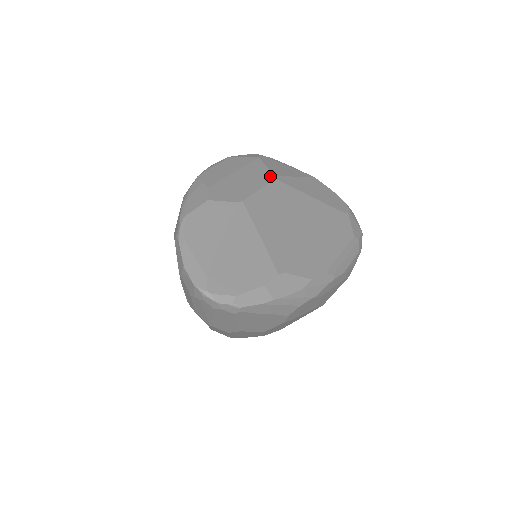
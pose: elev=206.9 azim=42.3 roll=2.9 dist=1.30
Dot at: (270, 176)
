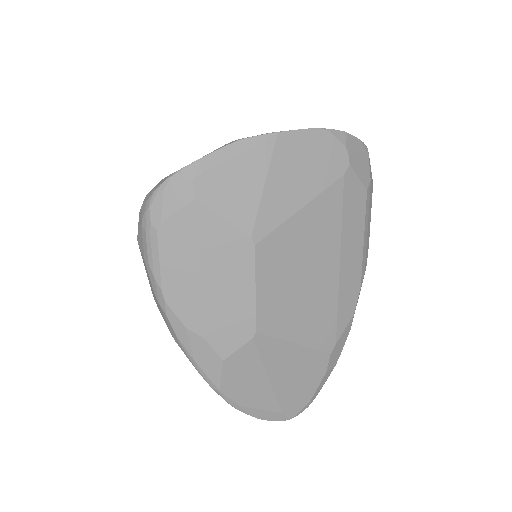
Dot at: (246, 245)
